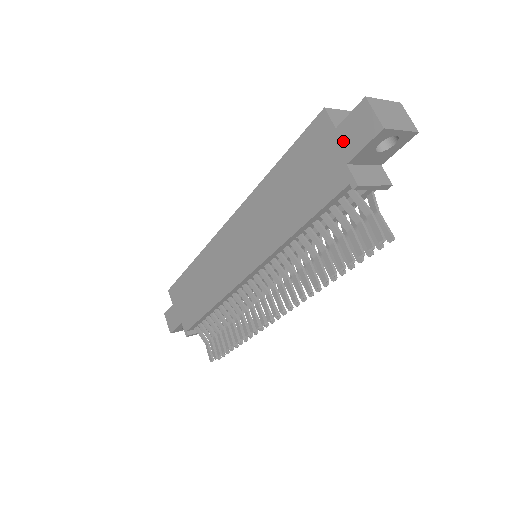
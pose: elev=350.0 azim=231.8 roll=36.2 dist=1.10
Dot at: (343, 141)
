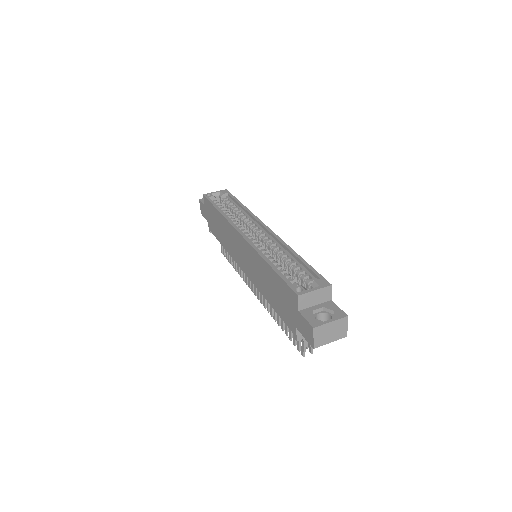
Dot at: (299, 320)
